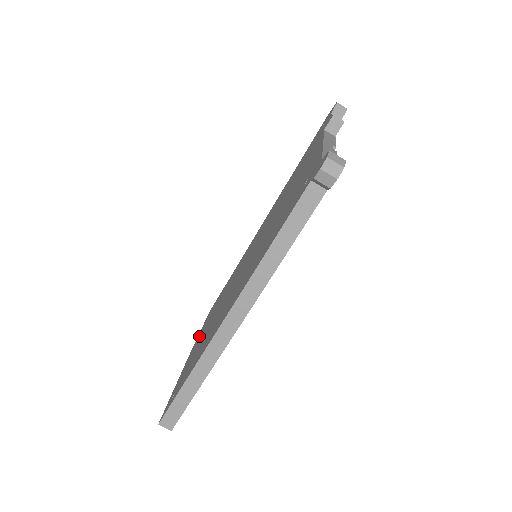
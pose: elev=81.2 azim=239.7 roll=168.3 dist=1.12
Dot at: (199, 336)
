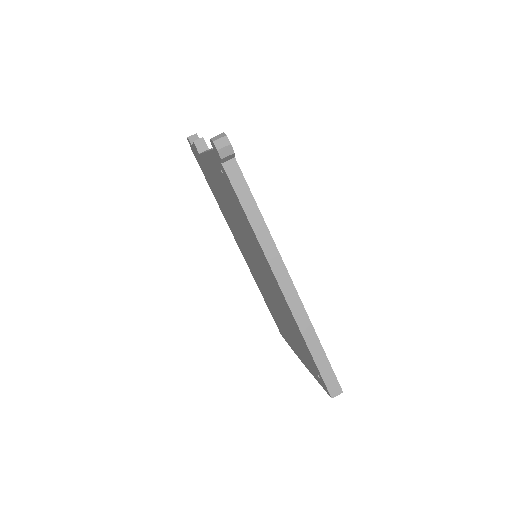
Dot at: occluded
